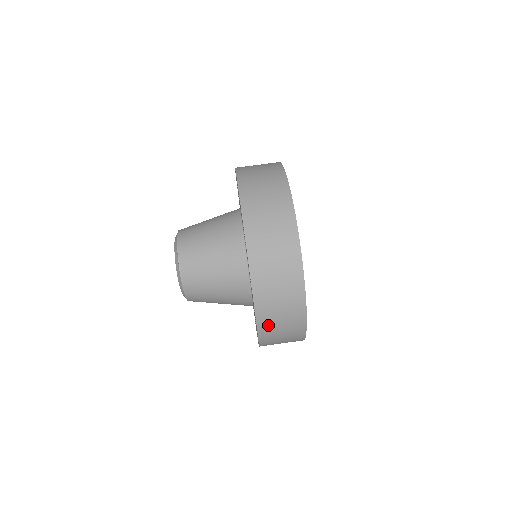
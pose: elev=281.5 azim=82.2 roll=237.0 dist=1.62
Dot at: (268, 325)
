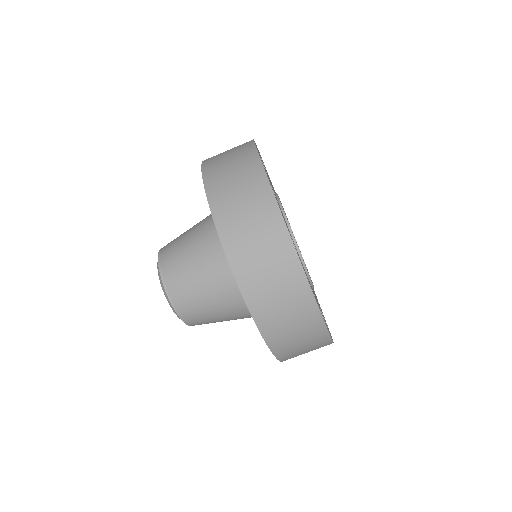
Dot at: occluded
